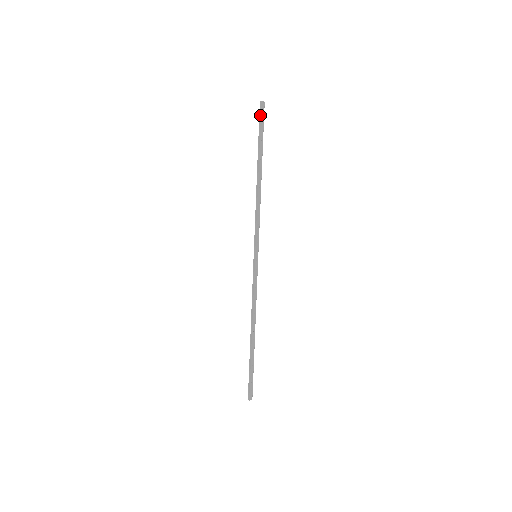
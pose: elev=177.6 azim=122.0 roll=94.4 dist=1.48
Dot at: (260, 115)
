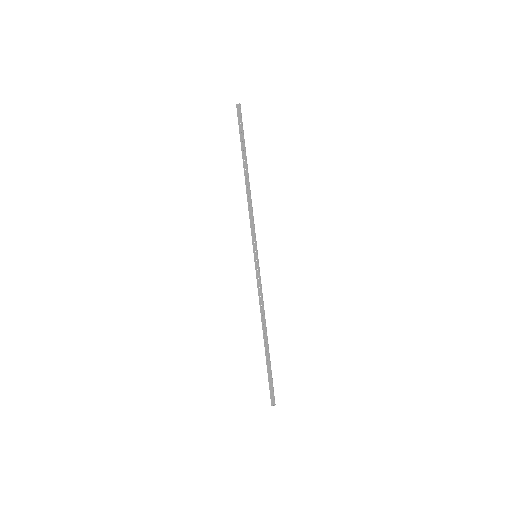
Dot at: occluded
